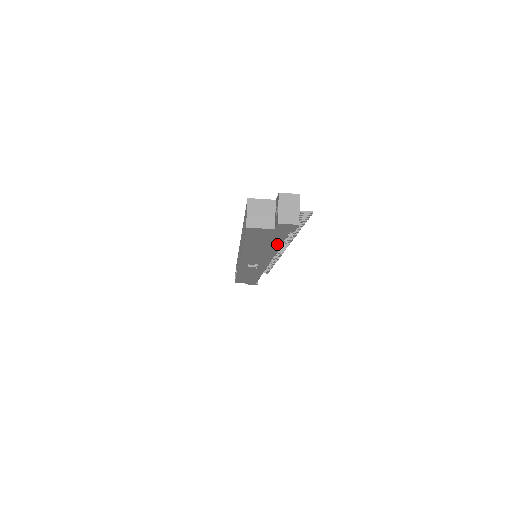
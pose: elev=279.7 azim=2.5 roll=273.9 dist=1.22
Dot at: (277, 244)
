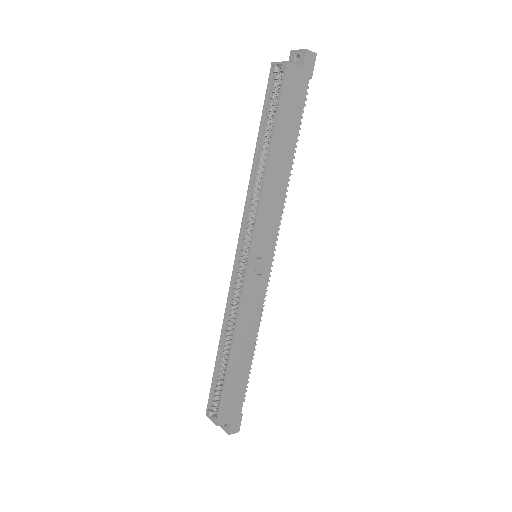
Dot at: (296, 129)
